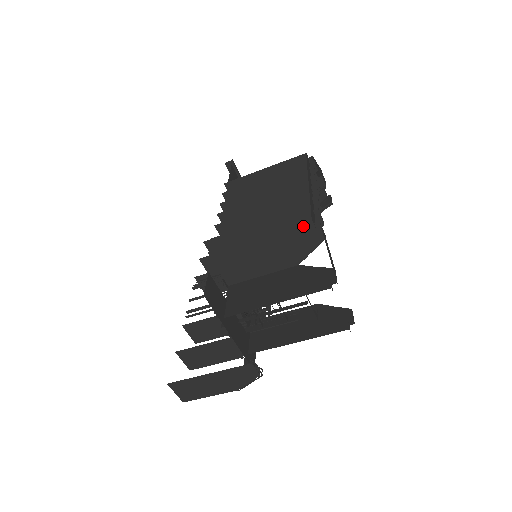
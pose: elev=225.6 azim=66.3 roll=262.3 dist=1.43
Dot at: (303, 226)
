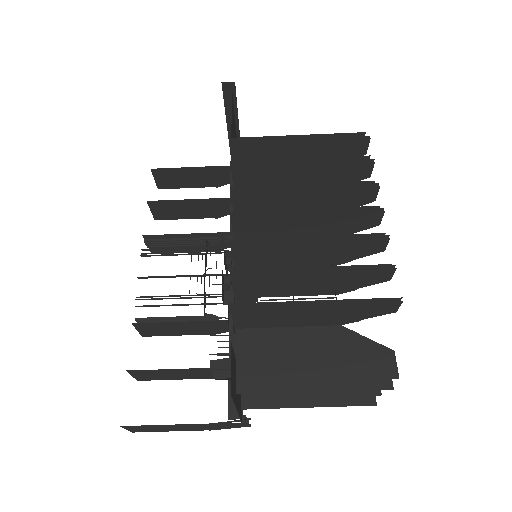
Dot at: (381, 301)
